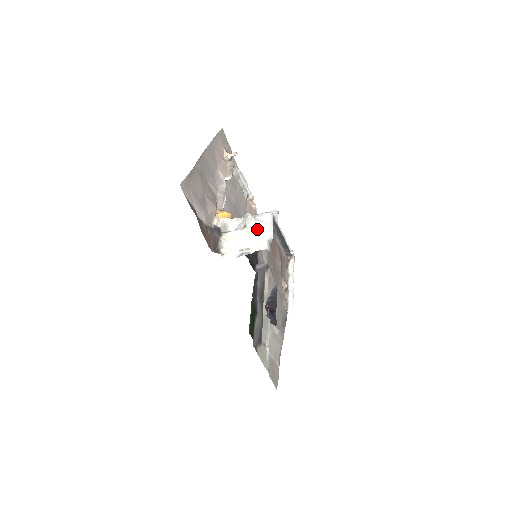
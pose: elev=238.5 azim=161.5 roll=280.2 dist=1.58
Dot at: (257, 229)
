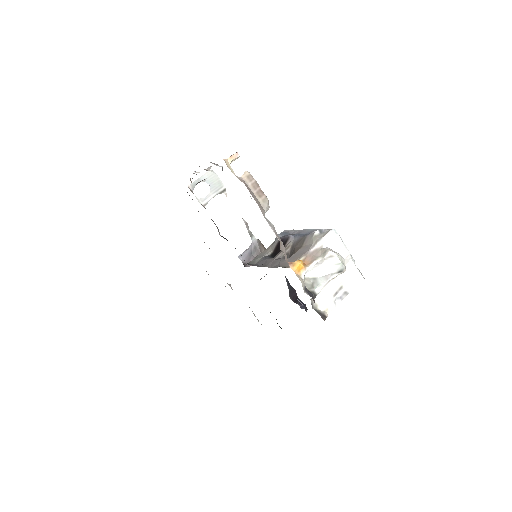
Dot at: occluded
